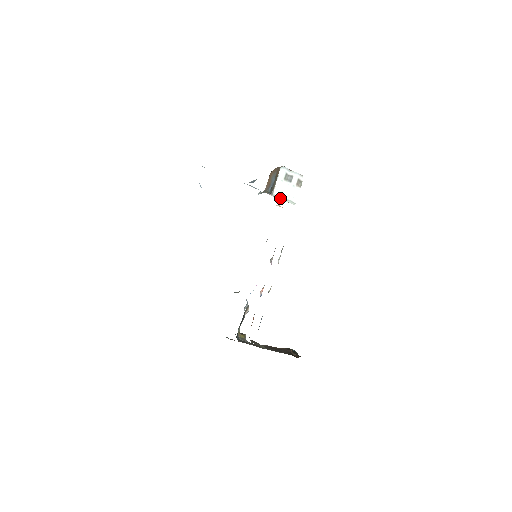
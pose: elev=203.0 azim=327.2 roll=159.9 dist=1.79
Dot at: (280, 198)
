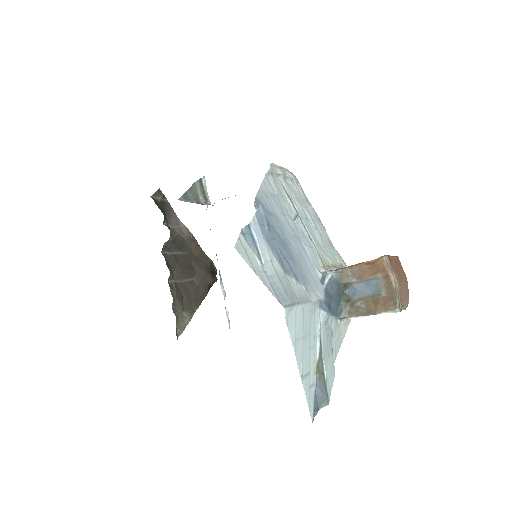
Dot at: (345, 322)
